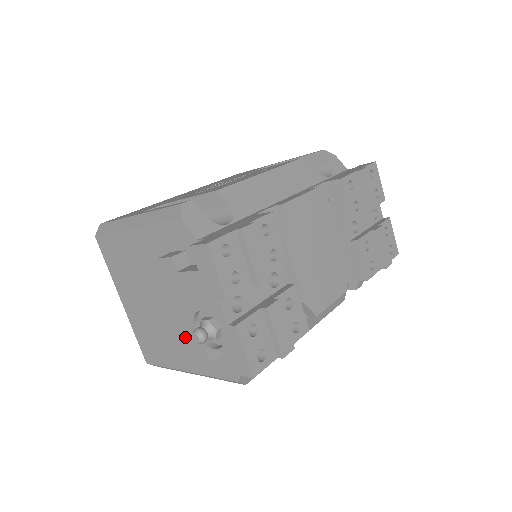
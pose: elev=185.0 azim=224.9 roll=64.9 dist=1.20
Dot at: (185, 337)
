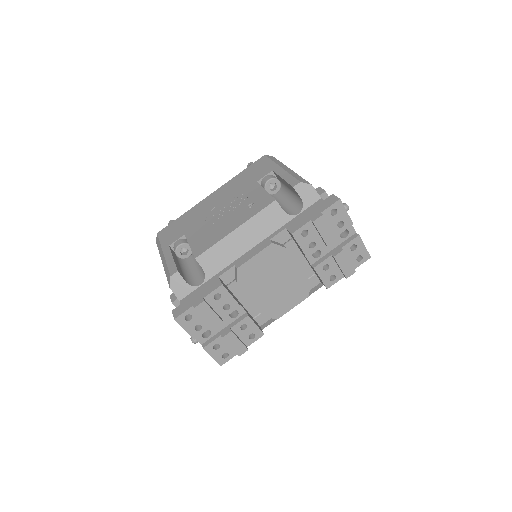
Dot at: occluded
